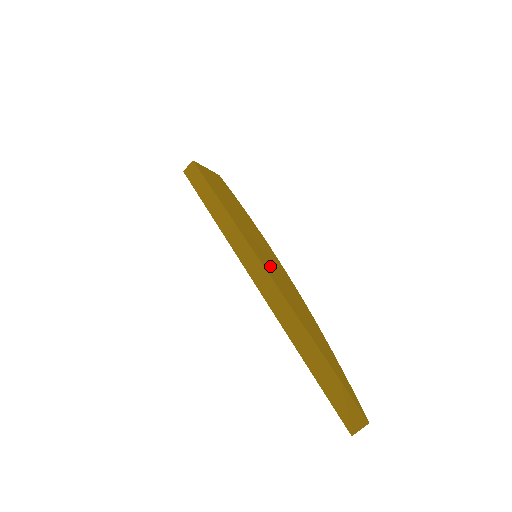
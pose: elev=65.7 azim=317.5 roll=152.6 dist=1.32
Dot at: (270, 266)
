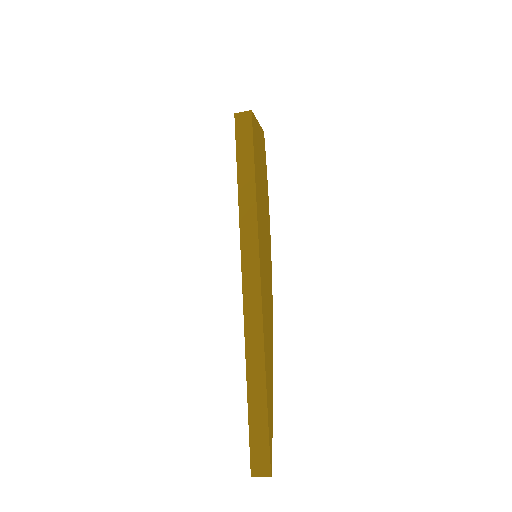
Dot at: (265, 279)
